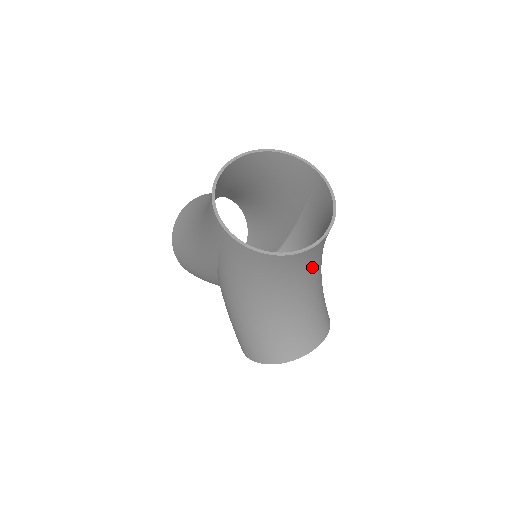
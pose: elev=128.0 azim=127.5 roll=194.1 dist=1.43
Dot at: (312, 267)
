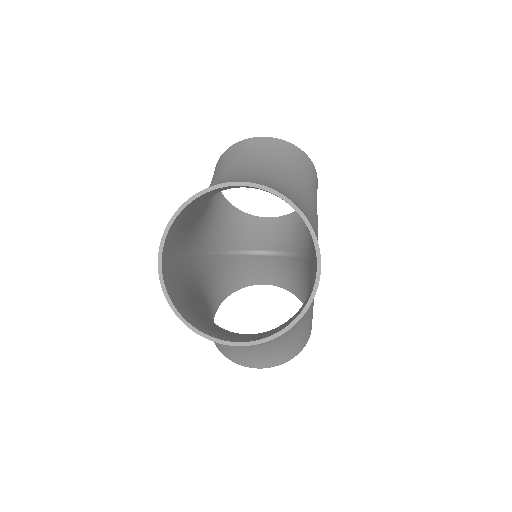
Dot at: occluded
